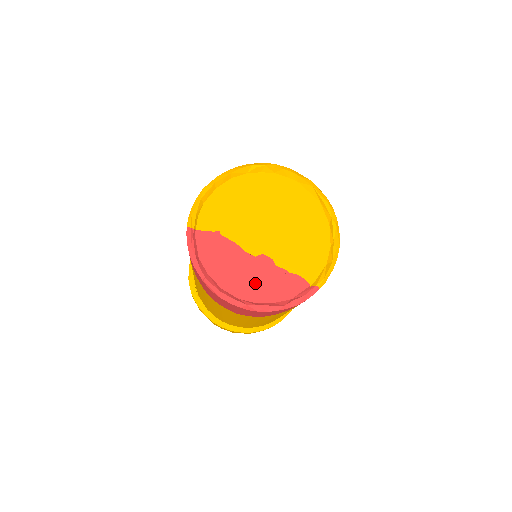
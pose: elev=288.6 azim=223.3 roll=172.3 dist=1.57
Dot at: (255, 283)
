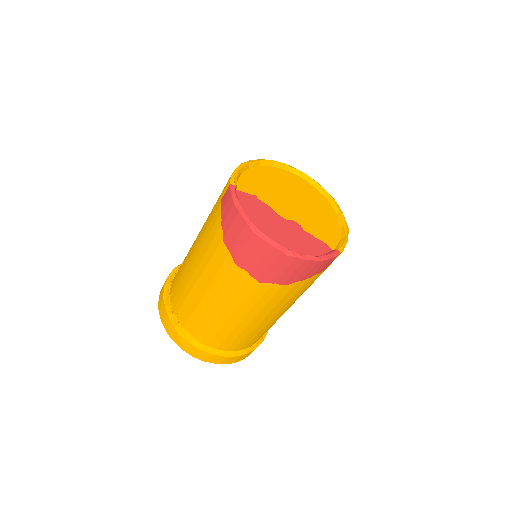
Dot at: (290, 238)
